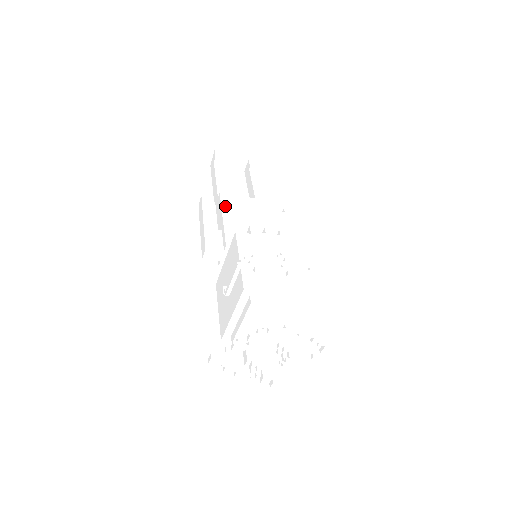
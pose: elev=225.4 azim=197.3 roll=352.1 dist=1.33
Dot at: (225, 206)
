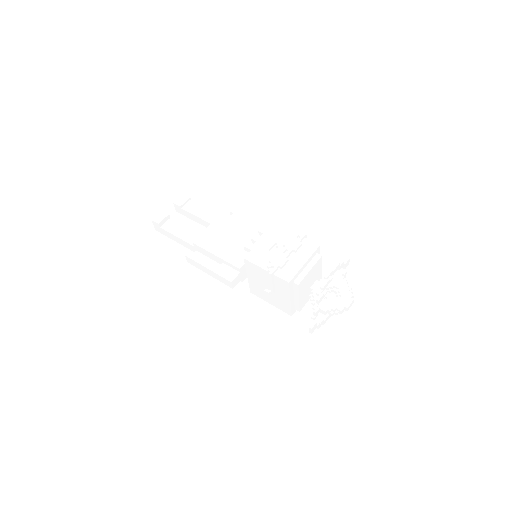
Dot at: (207, 247)
